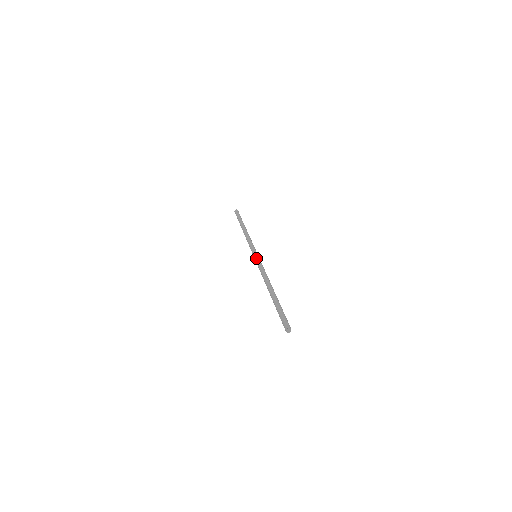
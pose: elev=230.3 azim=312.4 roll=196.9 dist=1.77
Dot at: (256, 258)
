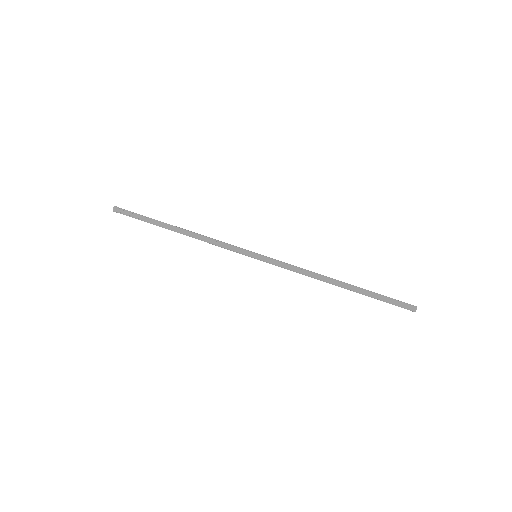
Dot at: (266, 258)
